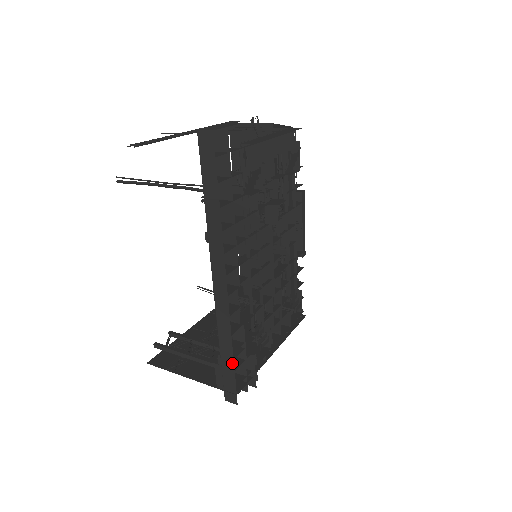
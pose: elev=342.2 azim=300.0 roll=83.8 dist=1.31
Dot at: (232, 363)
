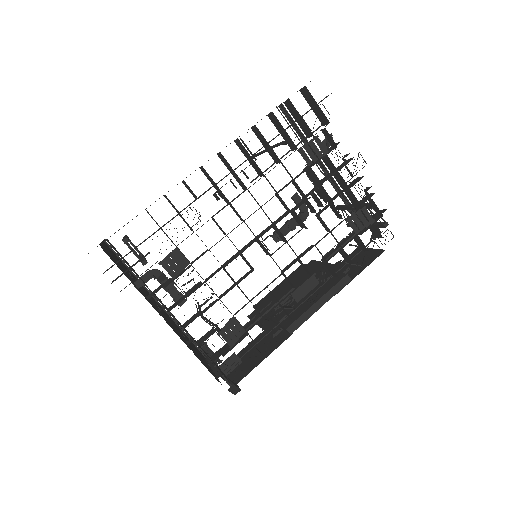
Dot at: occluded
